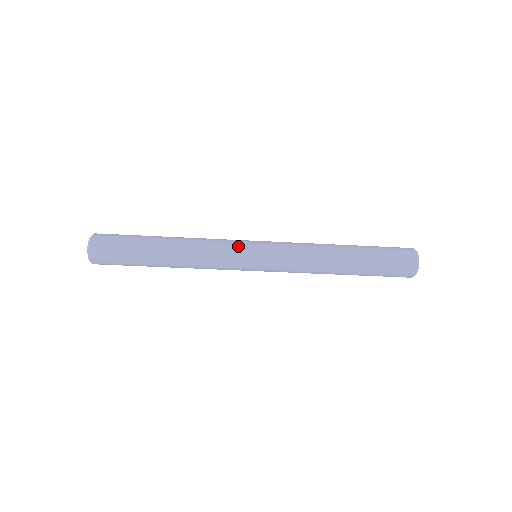
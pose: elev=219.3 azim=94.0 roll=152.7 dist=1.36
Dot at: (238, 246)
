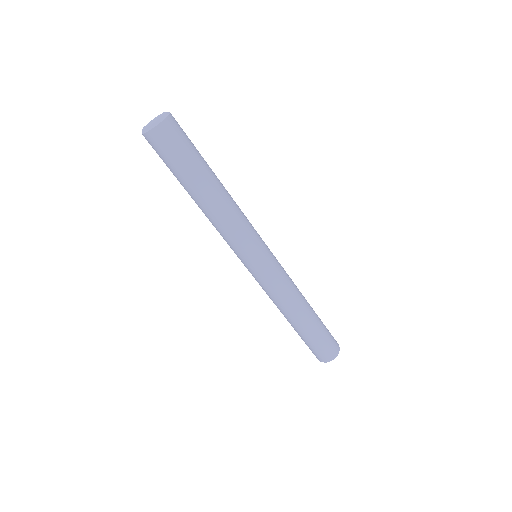
Dot at: occluded
